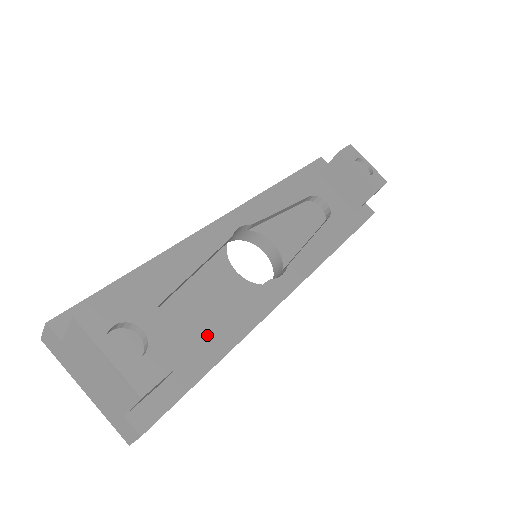
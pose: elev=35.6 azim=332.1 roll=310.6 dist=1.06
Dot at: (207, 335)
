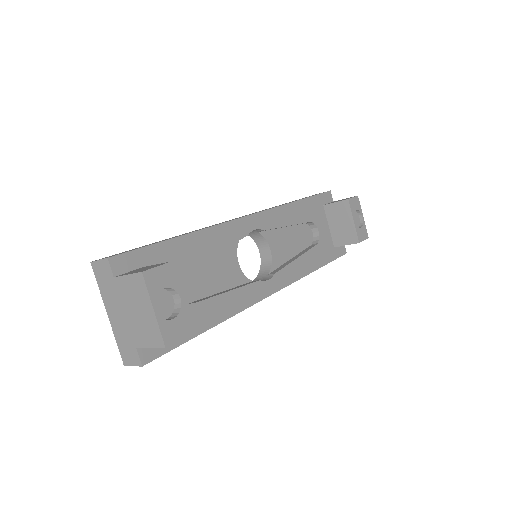
Dot at: (206, 308)
